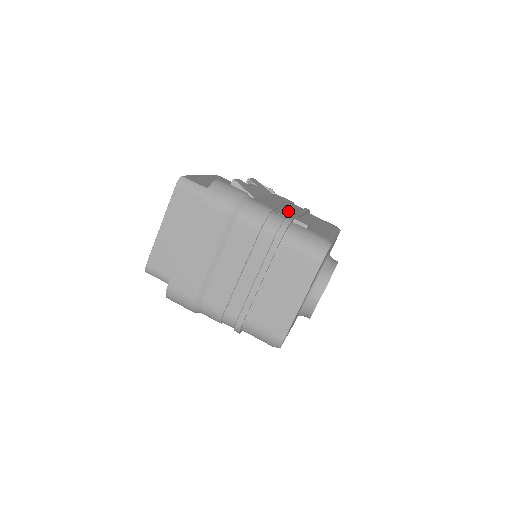
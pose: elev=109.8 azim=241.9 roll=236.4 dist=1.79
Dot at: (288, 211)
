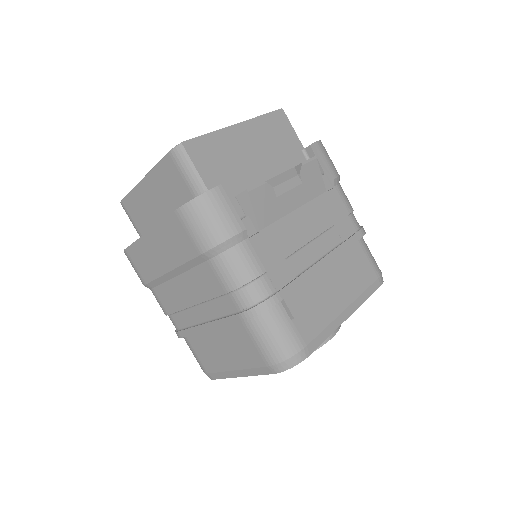
Dot at: (304, 259)
